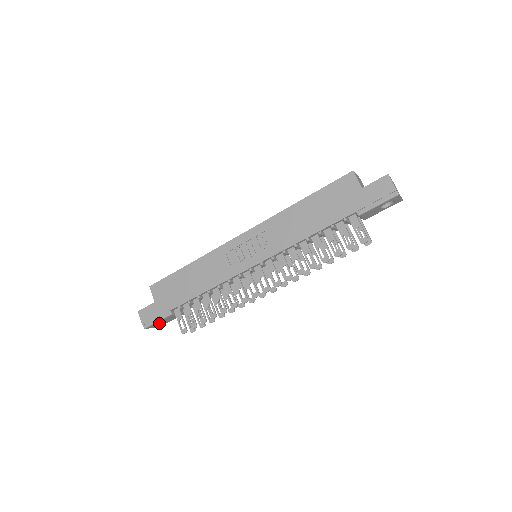
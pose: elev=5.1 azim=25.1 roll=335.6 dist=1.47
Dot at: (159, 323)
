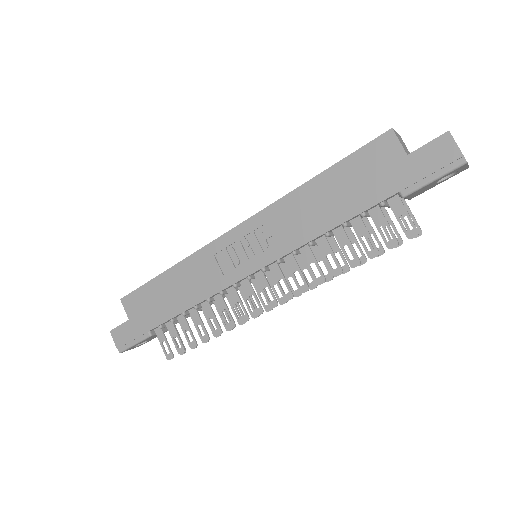
Dot at: occluded
